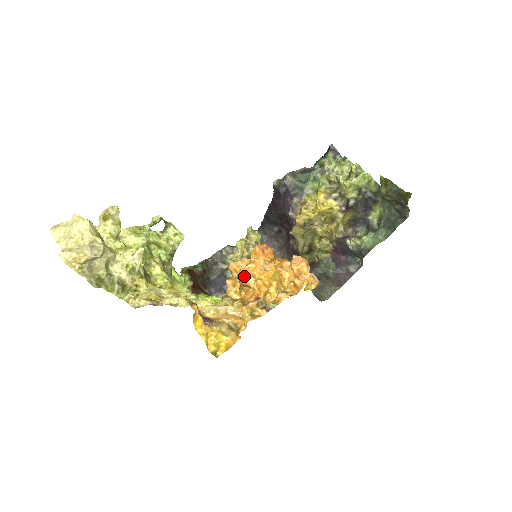
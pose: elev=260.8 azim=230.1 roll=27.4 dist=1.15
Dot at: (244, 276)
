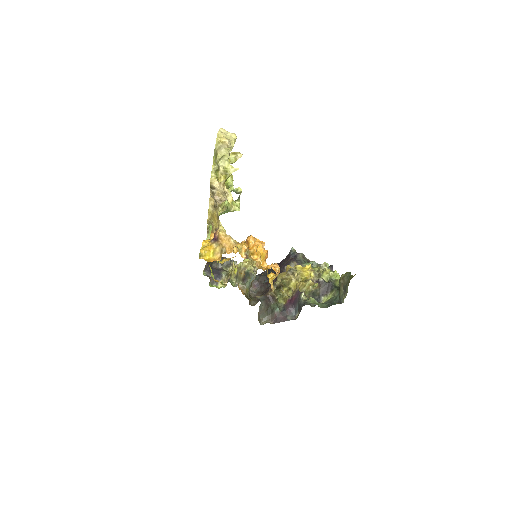
Dot at: (252, 237)
